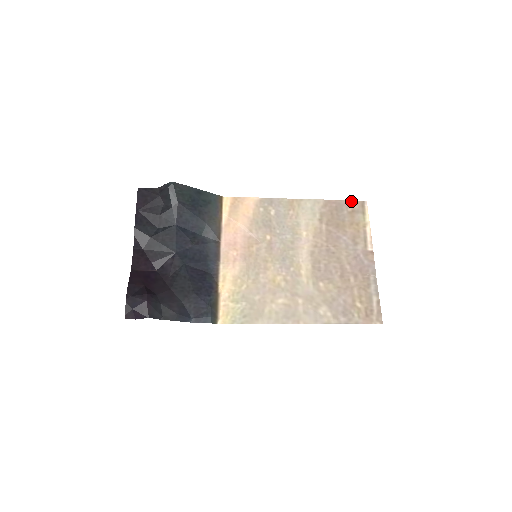
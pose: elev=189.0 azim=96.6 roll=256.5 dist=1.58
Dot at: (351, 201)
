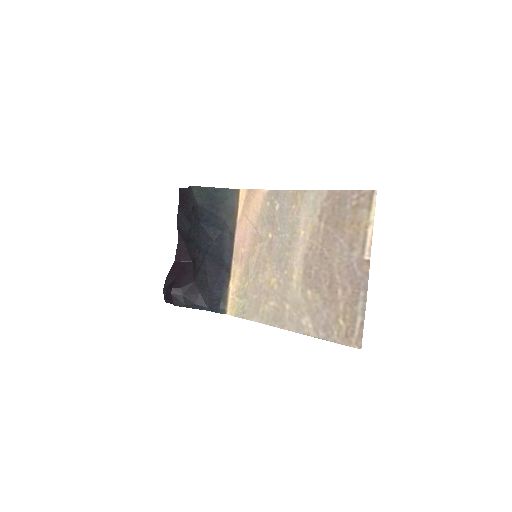
Dot at: (358, 191)
